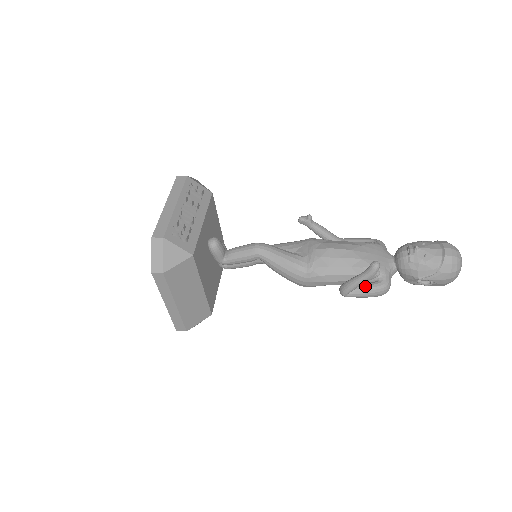
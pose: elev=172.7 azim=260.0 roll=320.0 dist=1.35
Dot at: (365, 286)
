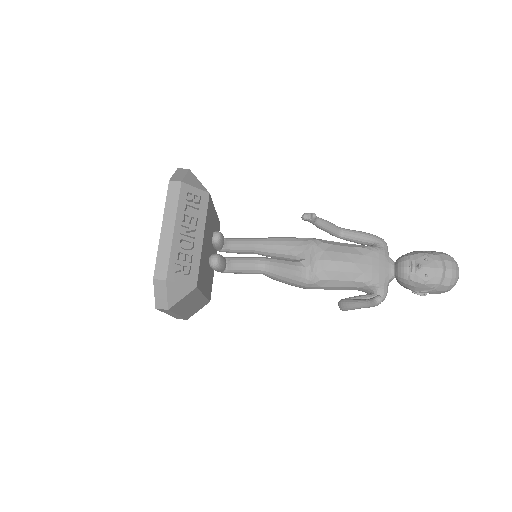
Dot at: occluded
